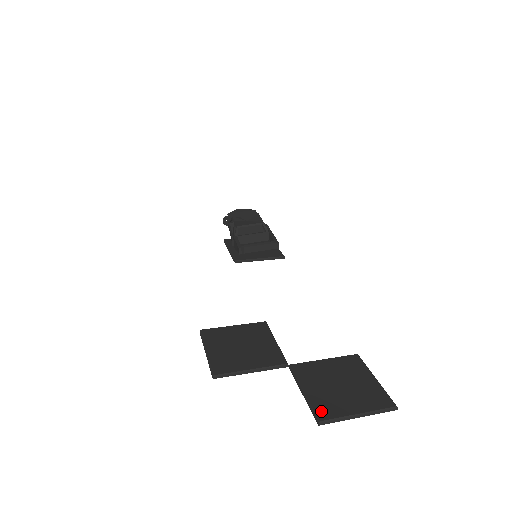
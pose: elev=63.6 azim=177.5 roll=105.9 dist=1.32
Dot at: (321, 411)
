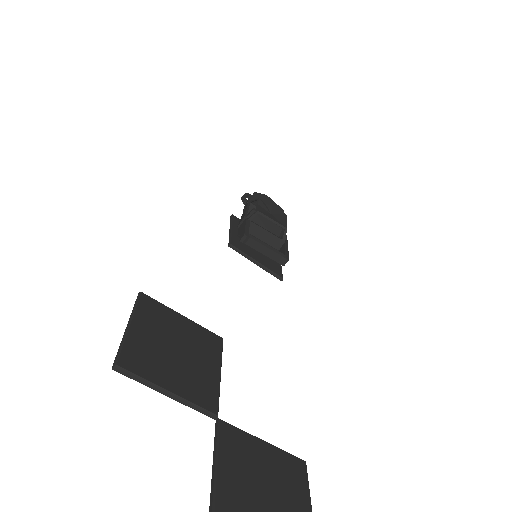
Dot at: out of frame
